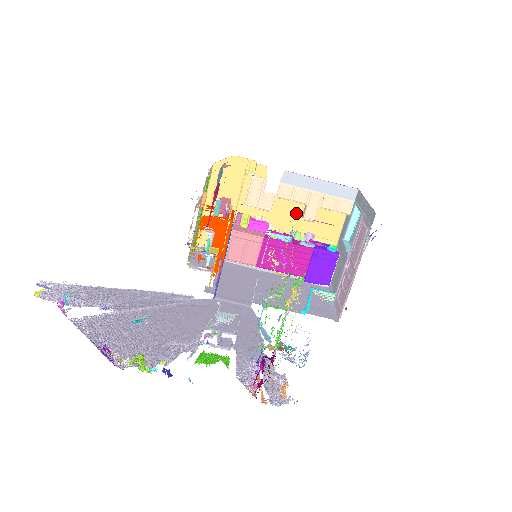
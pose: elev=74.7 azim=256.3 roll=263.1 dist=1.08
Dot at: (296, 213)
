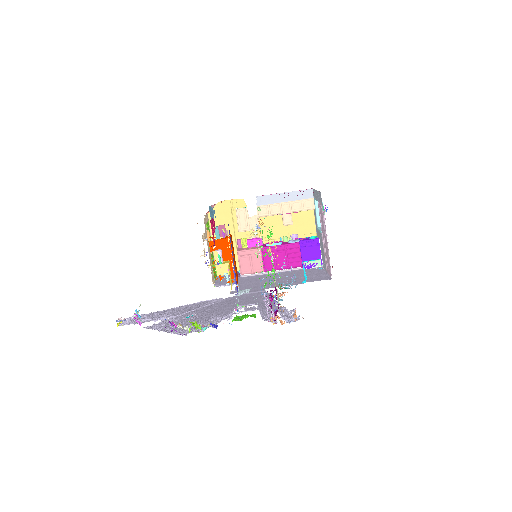
Dot at: (278, 224)
